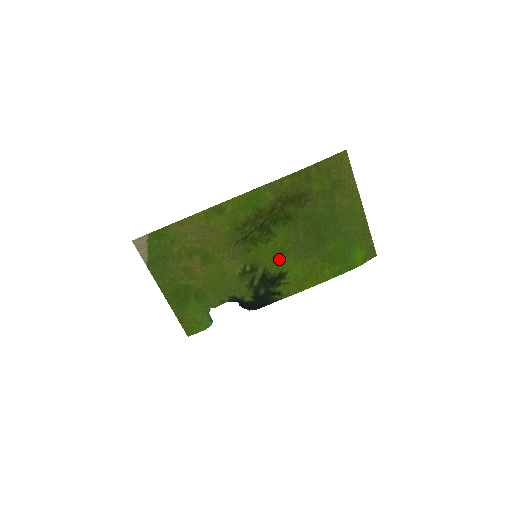
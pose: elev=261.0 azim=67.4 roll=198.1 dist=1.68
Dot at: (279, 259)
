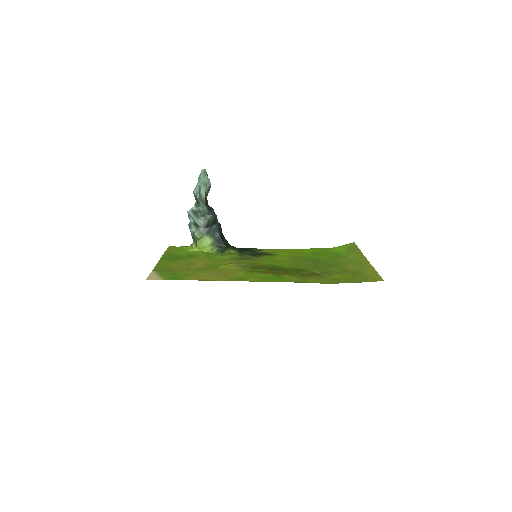
Dot at: (275, 259)
